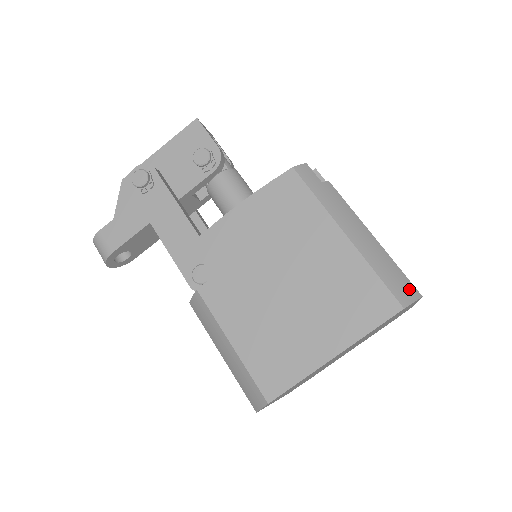
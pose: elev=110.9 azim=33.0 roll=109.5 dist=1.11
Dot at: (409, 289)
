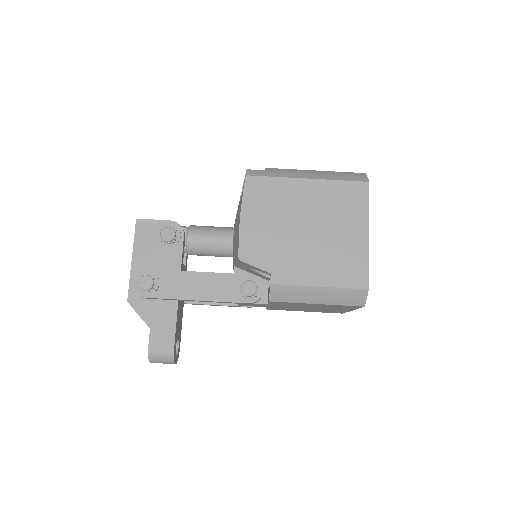
Dot at: (358, 175)
